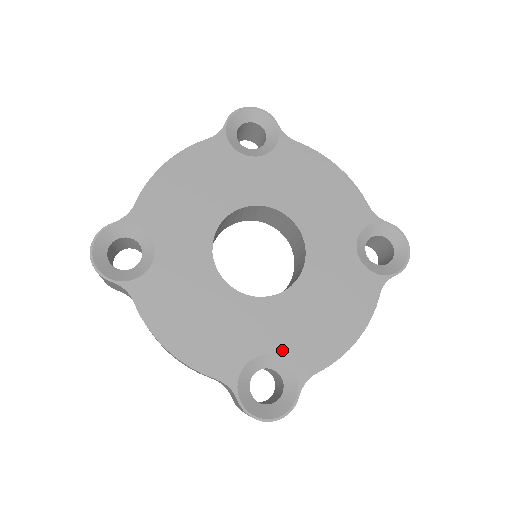
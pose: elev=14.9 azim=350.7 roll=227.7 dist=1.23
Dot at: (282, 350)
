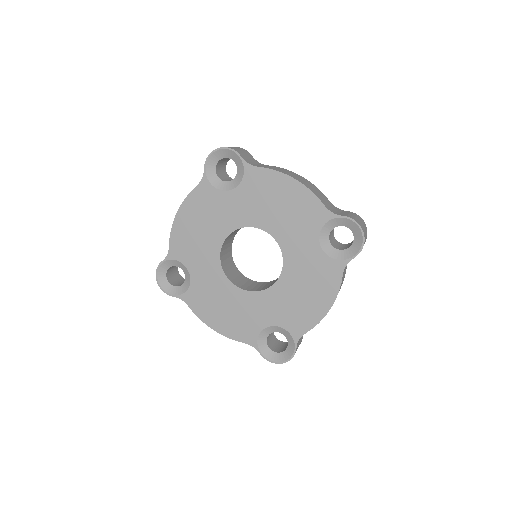
Dot at: (280, 322)
